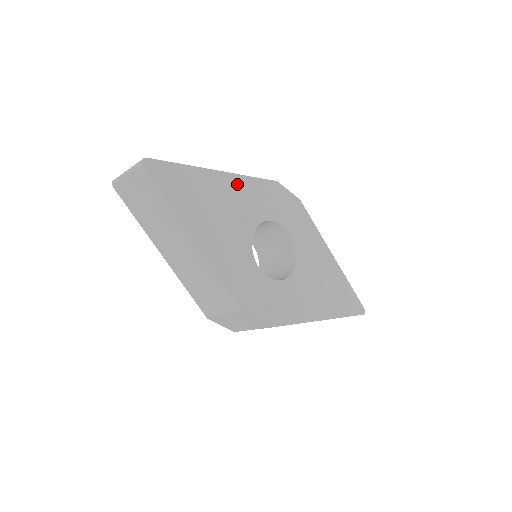
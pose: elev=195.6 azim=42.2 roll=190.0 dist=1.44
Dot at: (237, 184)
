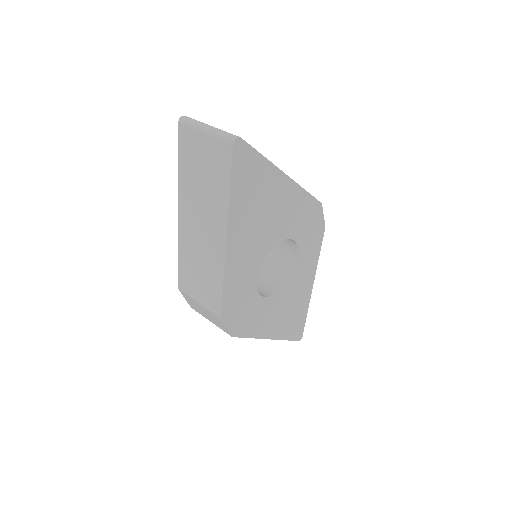
Dot at: (292, 195)
